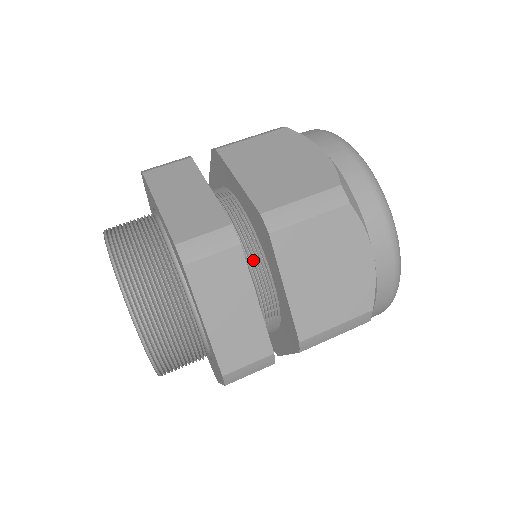
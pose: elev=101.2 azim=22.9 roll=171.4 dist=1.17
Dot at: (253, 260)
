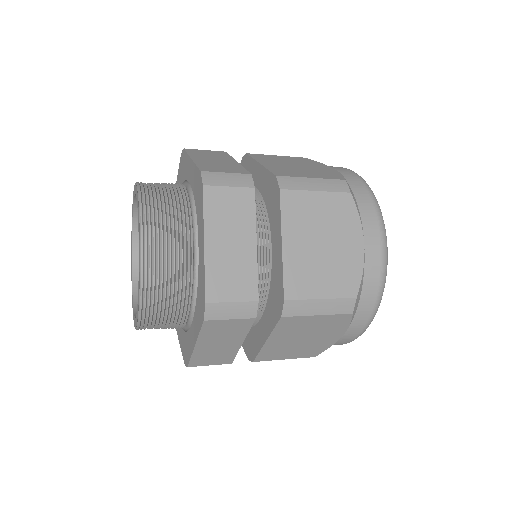
Dot at: (258, 224)
